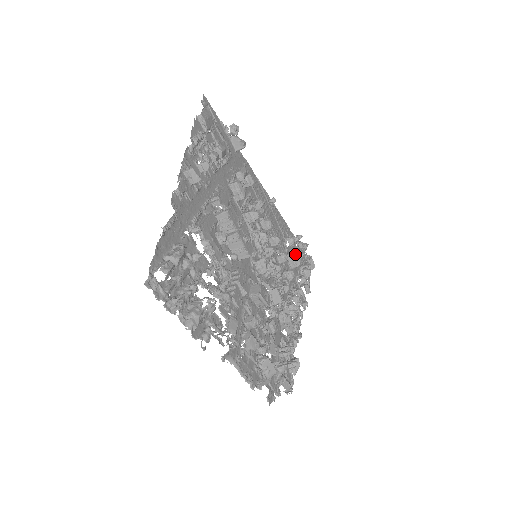
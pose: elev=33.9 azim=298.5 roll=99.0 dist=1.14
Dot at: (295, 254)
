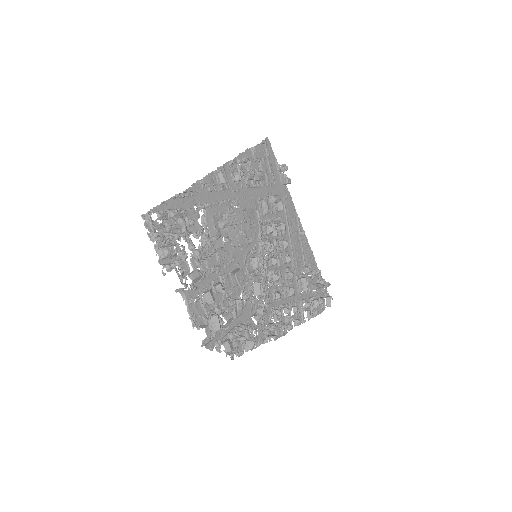
Dot at: (306, 280)
